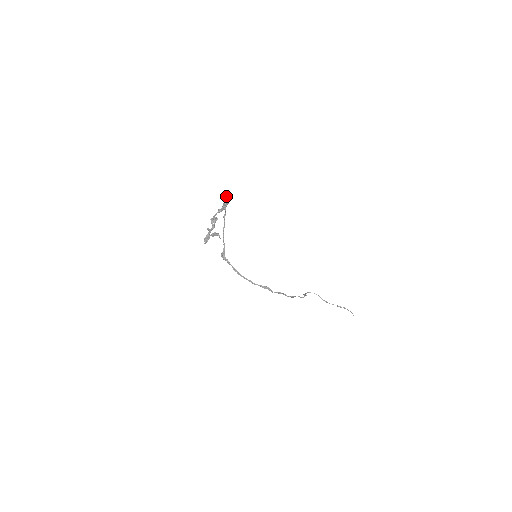
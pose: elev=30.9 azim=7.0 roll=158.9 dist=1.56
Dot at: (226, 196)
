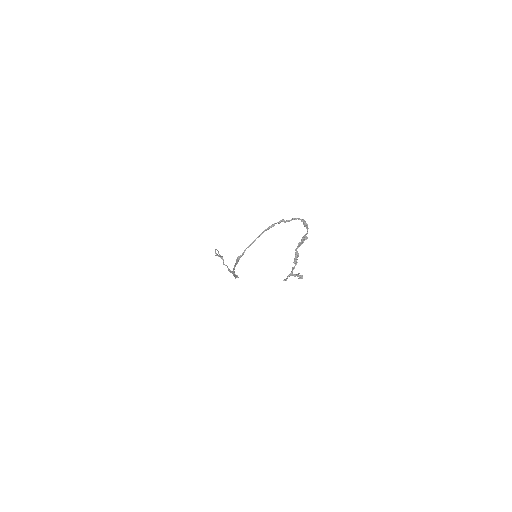
Dot at: (296, 219)
